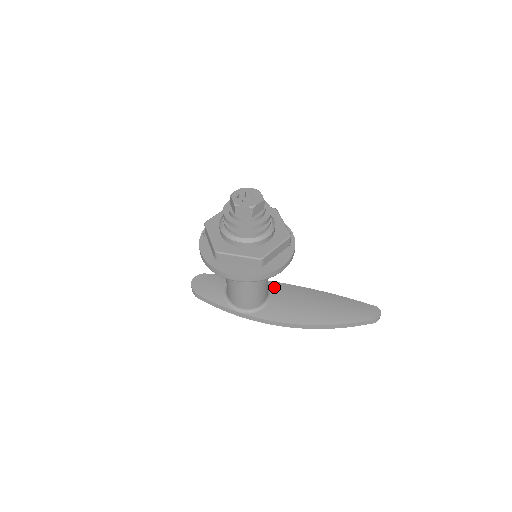
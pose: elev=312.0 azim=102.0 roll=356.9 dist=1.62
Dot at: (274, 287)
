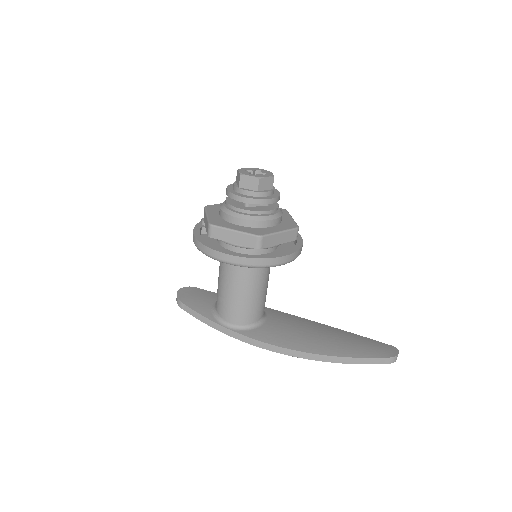
Dot at: (272, 313)
